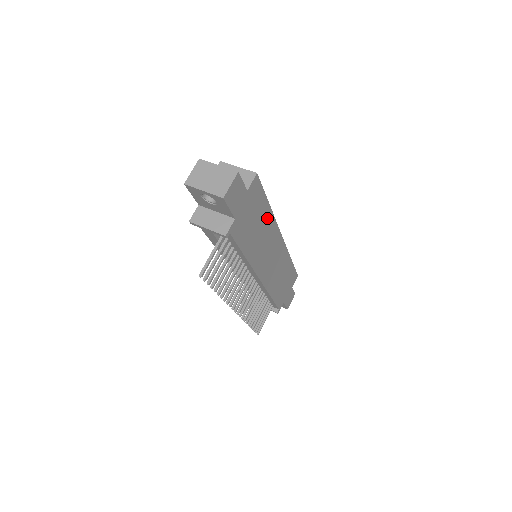
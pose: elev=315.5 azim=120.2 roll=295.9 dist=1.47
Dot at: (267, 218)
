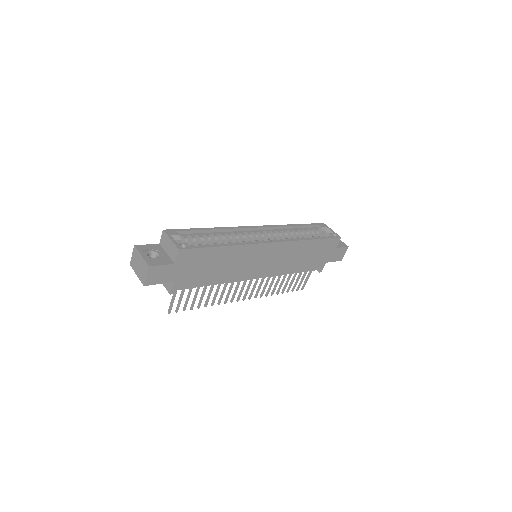
Dot at: (228, 252)
